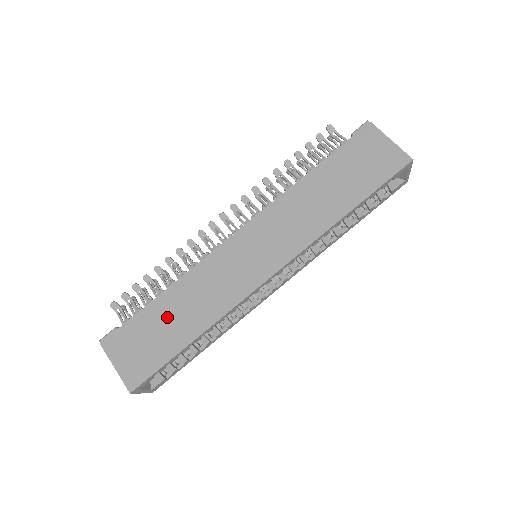
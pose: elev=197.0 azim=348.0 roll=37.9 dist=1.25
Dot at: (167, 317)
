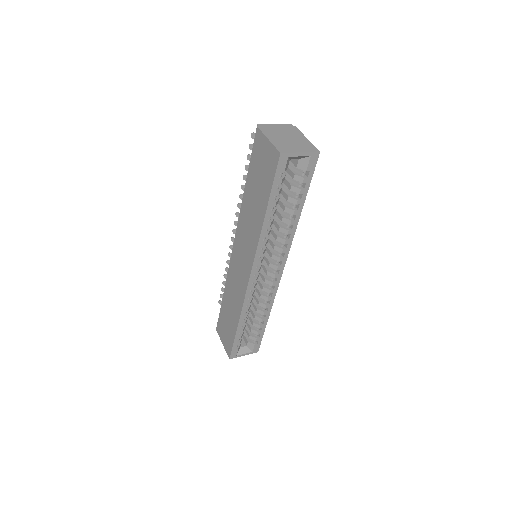
Dot at: (228, 311)
